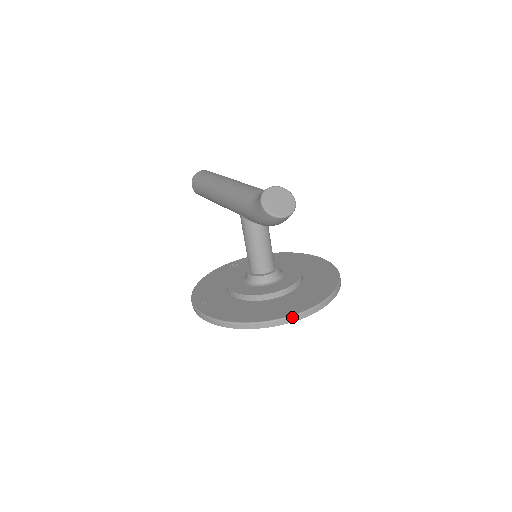
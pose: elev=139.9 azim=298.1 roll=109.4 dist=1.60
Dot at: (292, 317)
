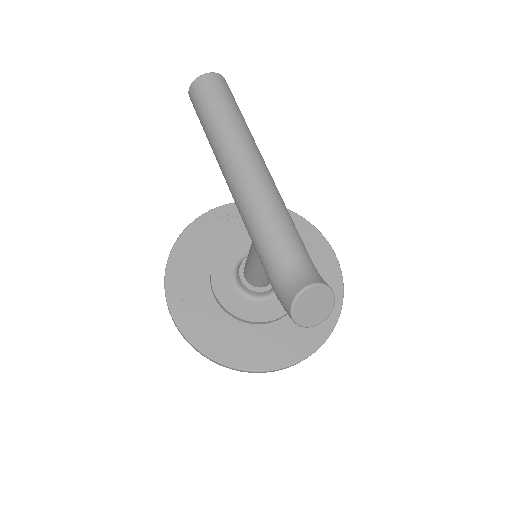
Dot at: (277, 370)
